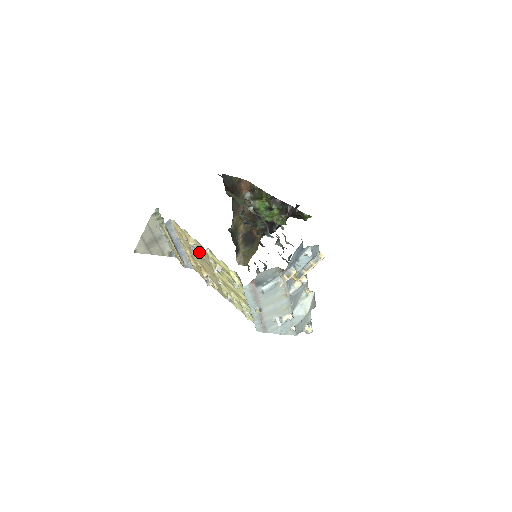
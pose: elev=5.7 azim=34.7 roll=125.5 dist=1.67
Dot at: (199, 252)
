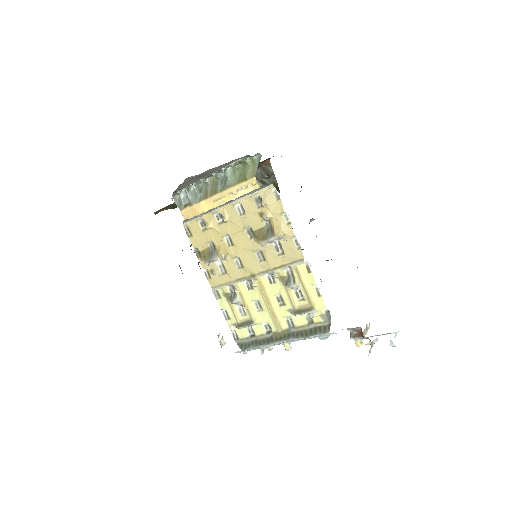
Dot at: (269, 244)
